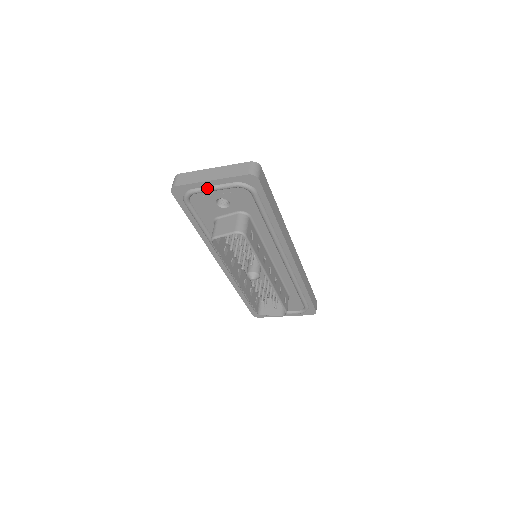
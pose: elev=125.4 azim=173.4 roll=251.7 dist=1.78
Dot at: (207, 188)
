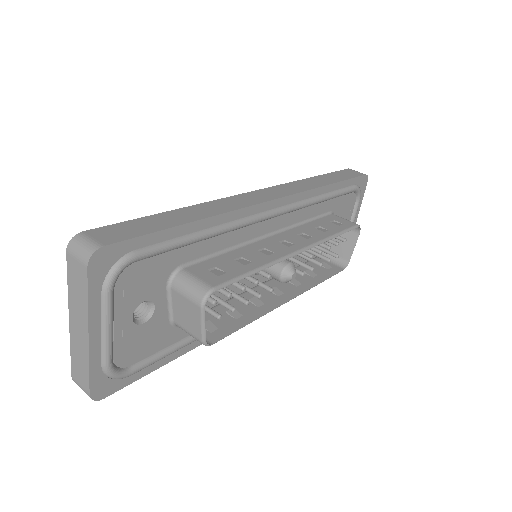
Dot at: (104, 342)
